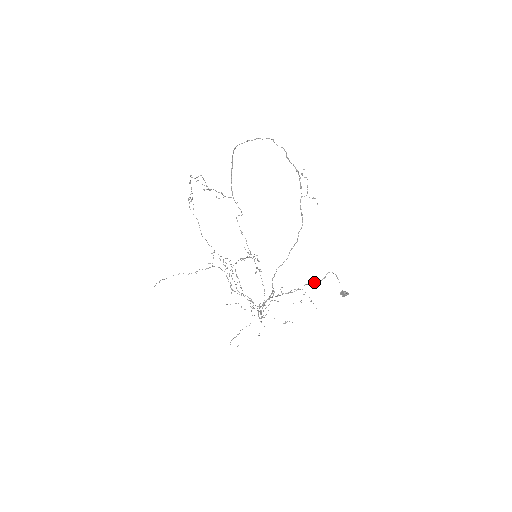
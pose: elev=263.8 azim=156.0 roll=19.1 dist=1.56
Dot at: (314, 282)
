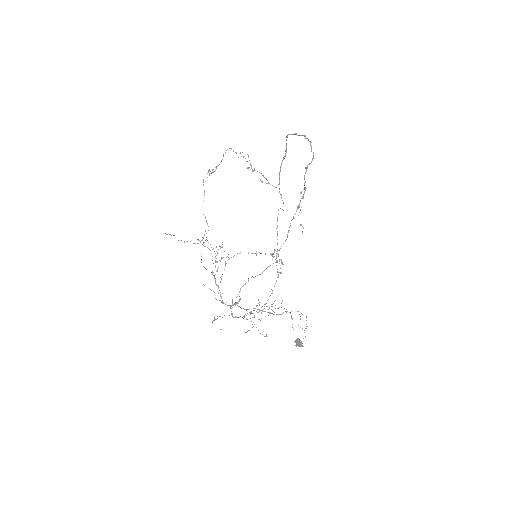
Dot at: (268, 312)
